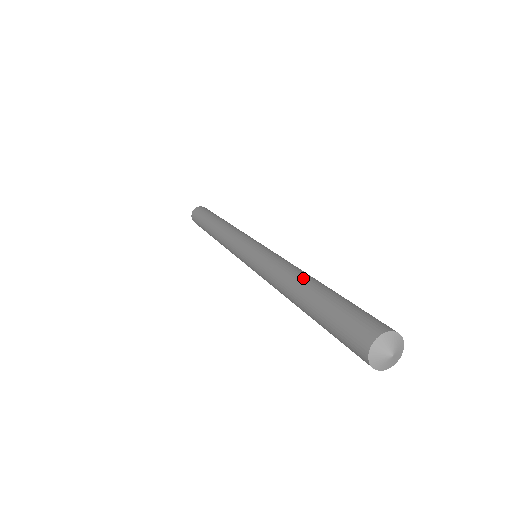
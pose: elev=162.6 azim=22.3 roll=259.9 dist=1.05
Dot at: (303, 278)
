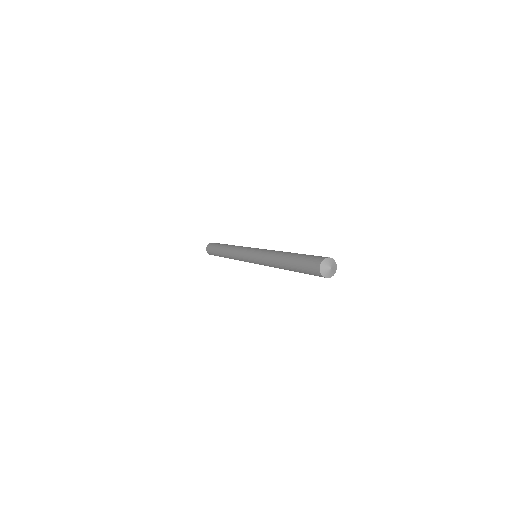
Dot at: (284, 253)
